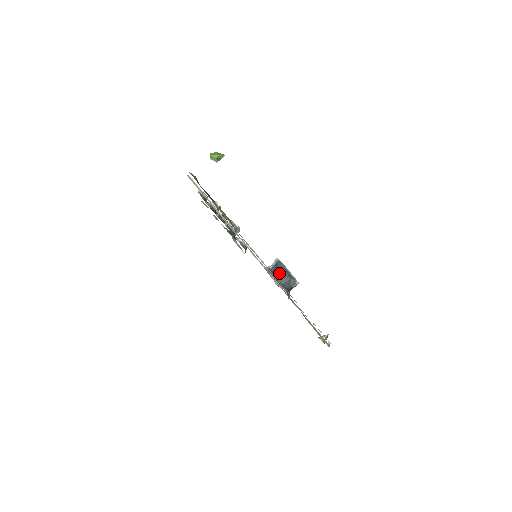
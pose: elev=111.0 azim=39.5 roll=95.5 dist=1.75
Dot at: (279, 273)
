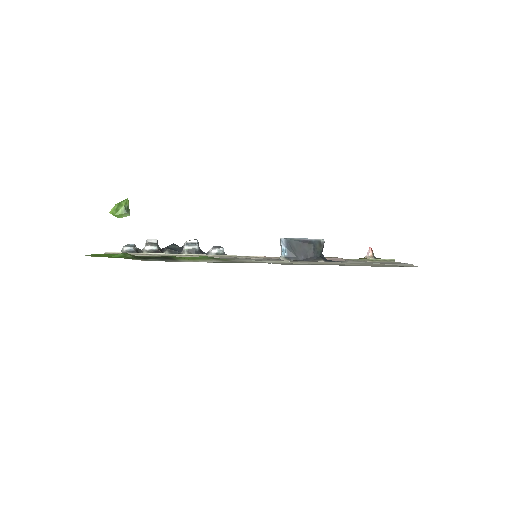
Dot at: (299, 251)
